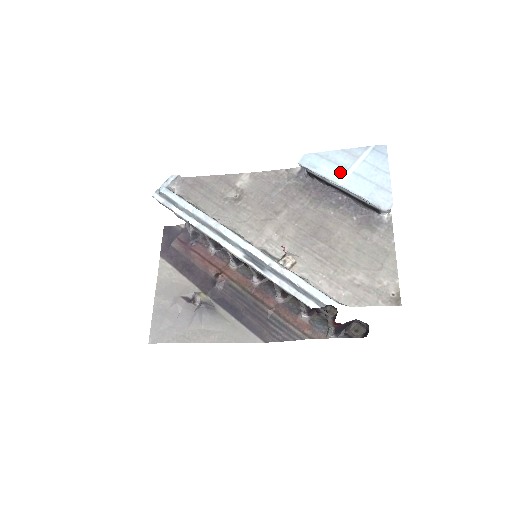
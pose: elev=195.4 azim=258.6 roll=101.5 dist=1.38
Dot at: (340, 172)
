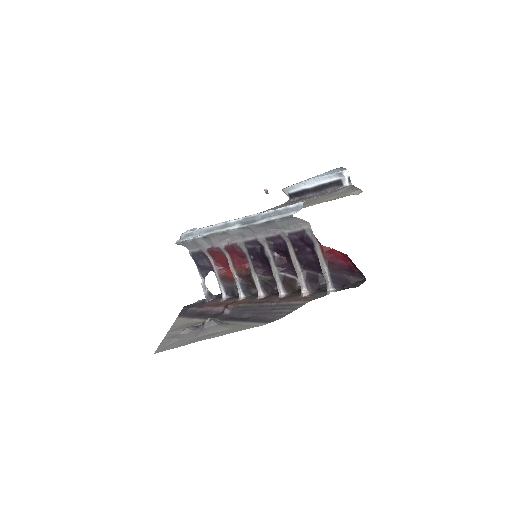
Dot at: occluded
